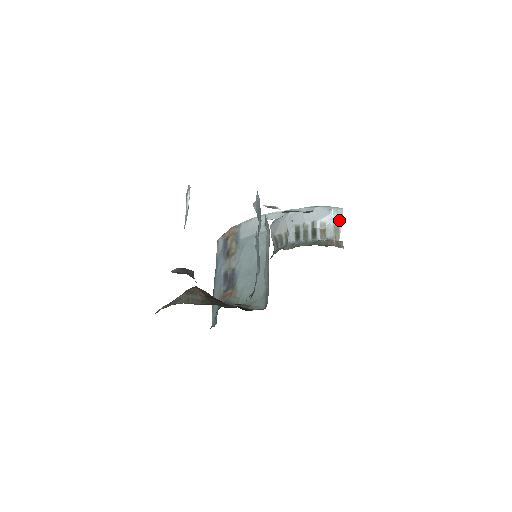
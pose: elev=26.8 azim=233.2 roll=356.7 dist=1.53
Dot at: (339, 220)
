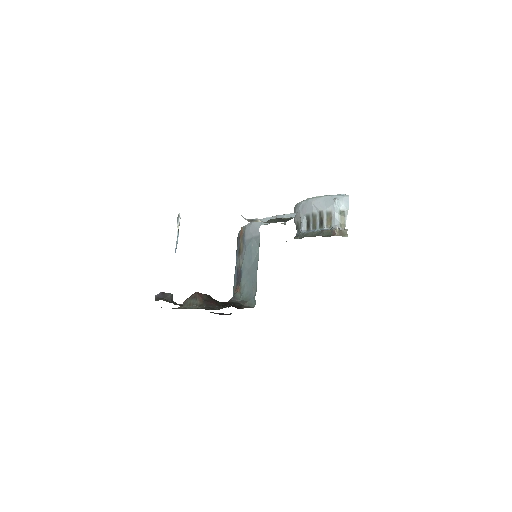
Dot at: (344, 208)
